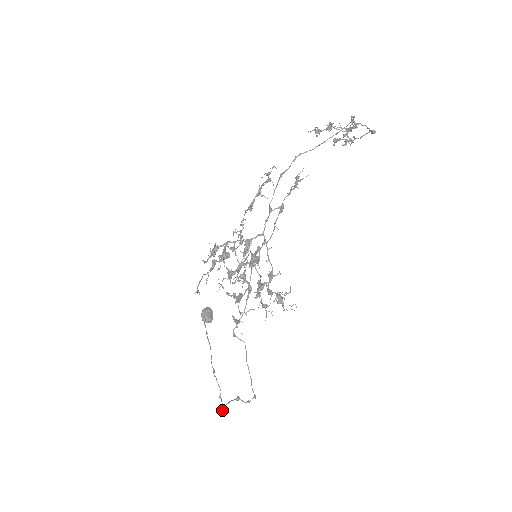
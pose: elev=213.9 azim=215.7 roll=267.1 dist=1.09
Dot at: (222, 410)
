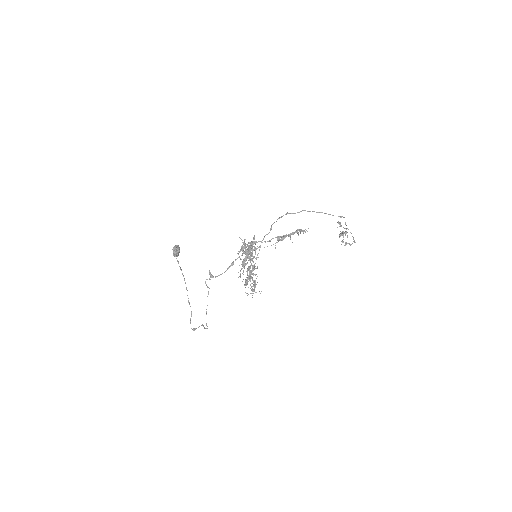
Dot at: (193, 329)
